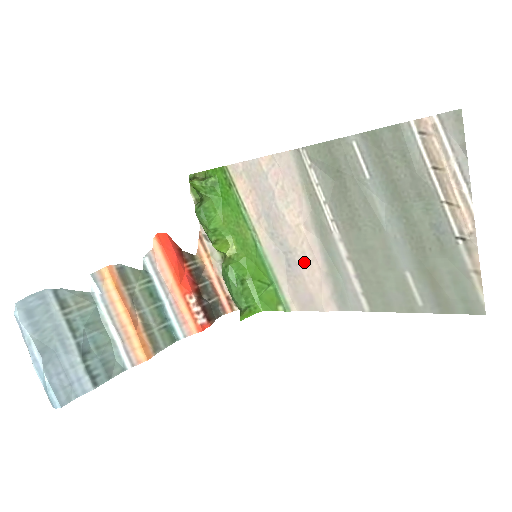
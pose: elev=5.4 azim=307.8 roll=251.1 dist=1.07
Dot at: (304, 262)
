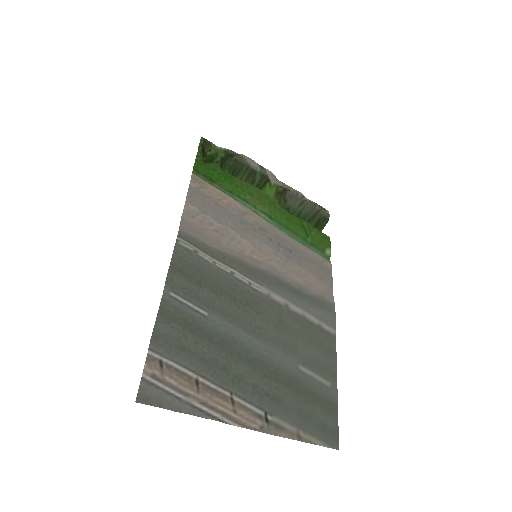
Dot at: (287, 265)
